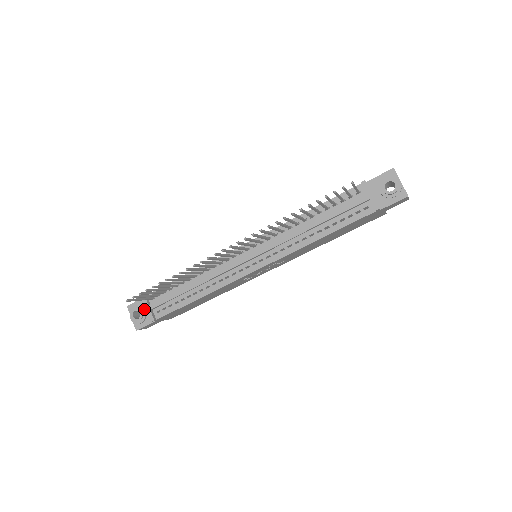
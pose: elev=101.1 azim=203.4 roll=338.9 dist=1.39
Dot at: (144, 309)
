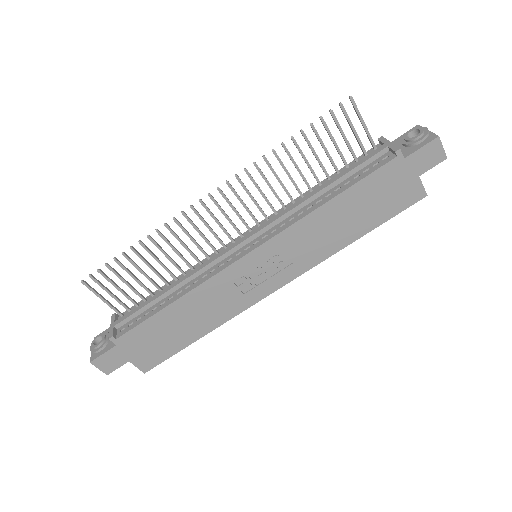
Dot at: occluded
